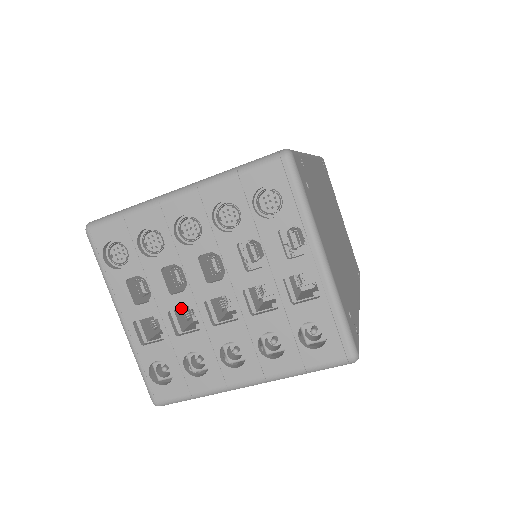
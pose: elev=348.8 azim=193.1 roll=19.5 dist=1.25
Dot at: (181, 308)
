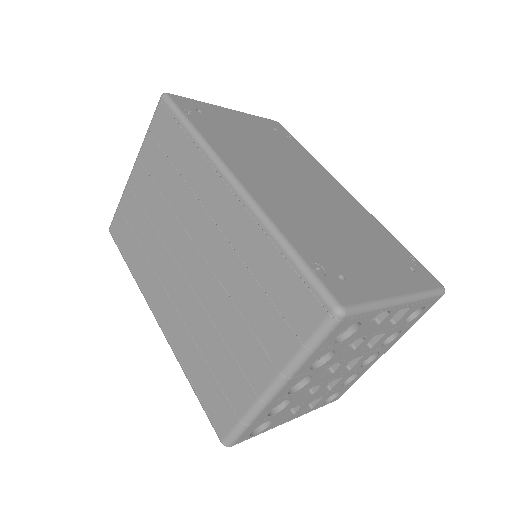
Dot at: occluded
